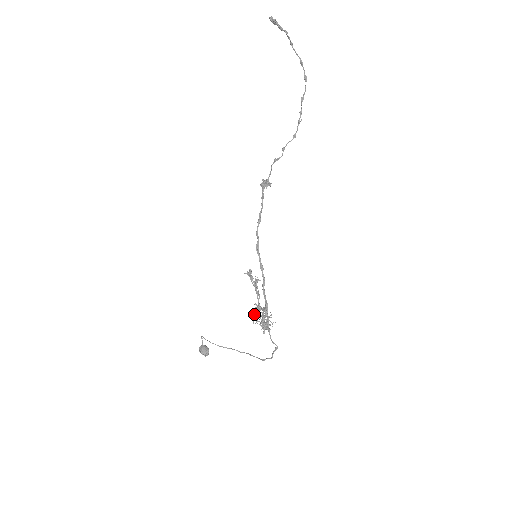
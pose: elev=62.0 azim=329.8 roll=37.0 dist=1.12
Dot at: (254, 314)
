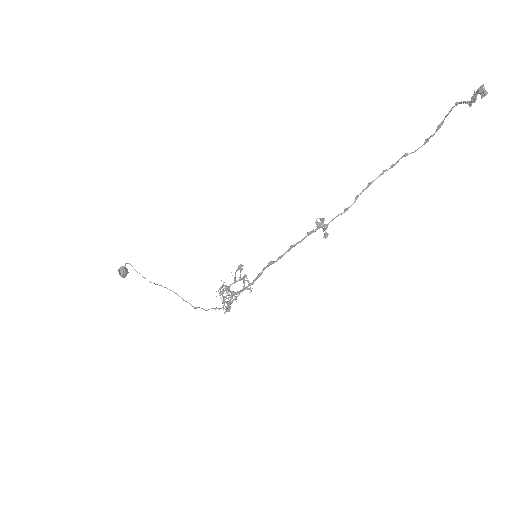
Dot at: (228, 302)
